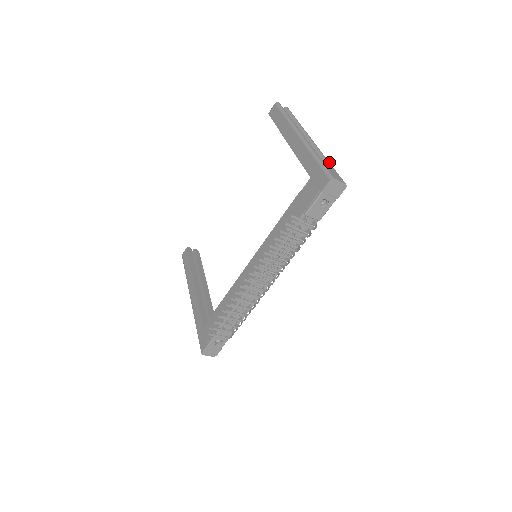
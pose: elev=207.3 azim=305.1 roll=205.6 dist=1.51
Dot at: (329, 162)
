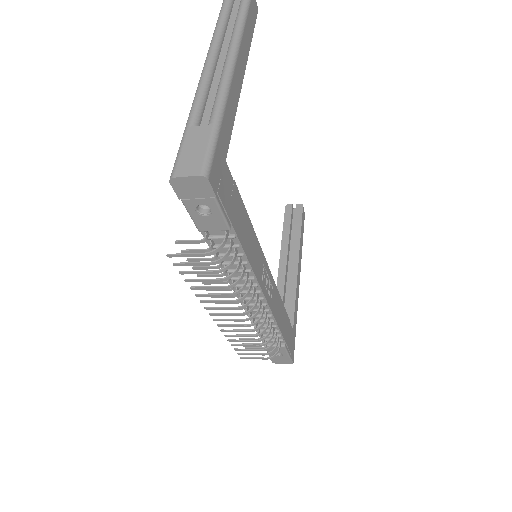
Dot at: (214, 118)
